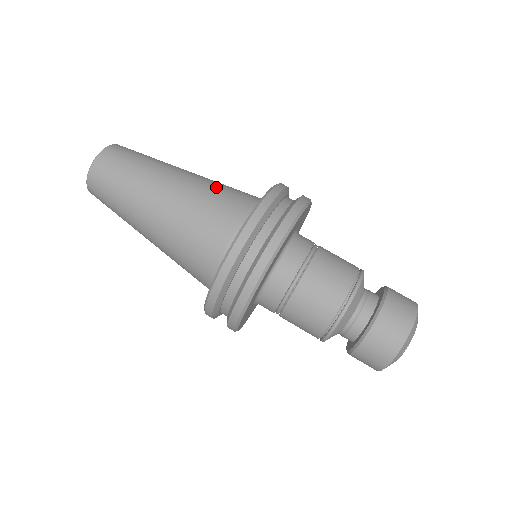
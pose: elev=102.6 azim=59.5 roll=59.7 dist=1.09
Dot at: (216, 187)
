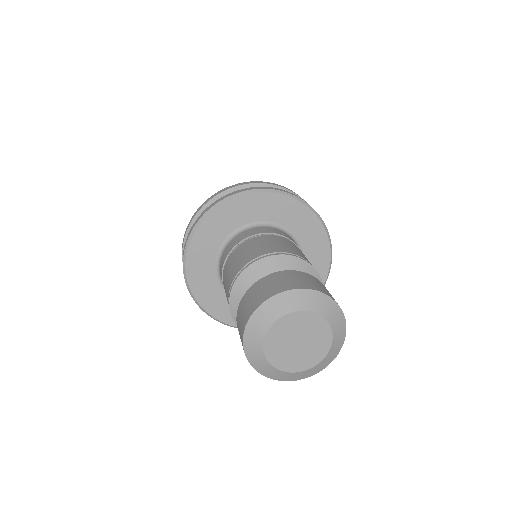
Dot at: occluded
